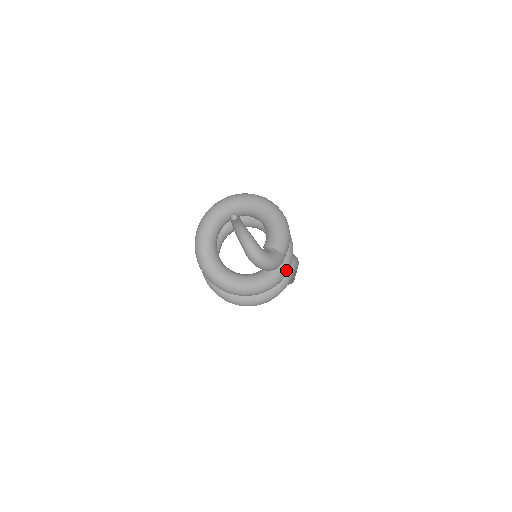
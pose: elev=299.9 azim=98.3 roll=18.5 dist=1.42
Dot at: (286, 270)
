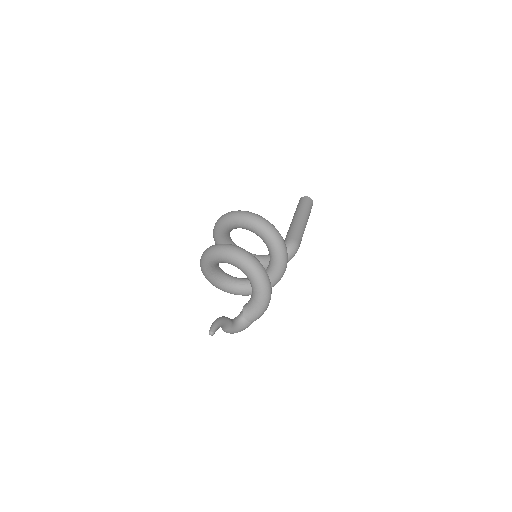
Dot at: occluded
